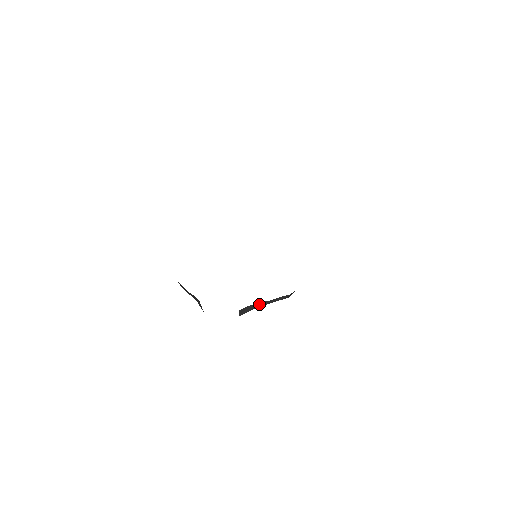
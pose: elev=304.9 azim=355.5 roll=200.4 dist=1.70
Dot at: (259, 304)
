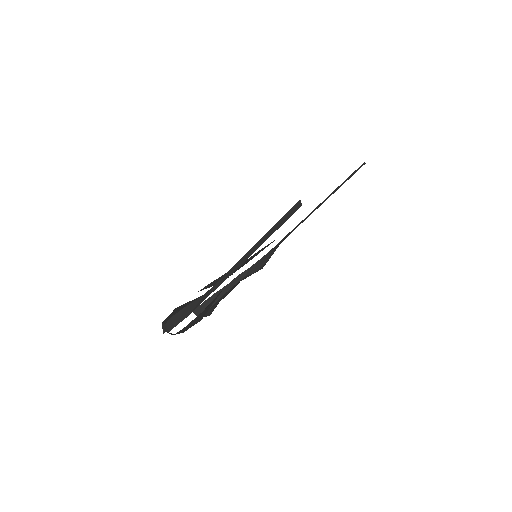
Dot at: occluded
